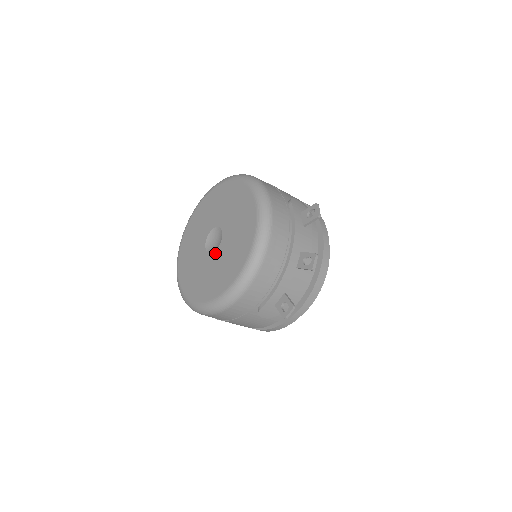
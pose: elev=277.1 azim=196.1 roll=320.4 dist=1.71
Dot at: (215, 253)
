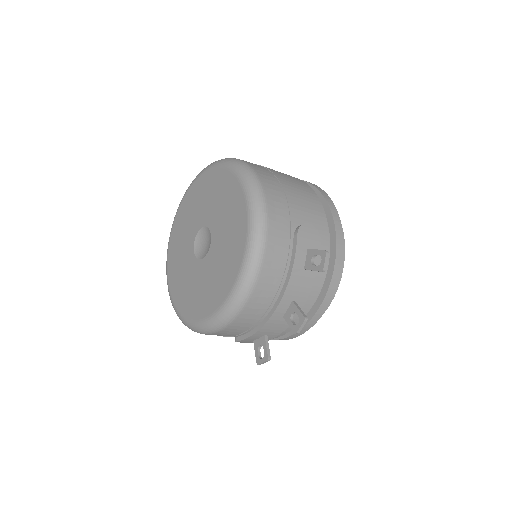
Dot at: (199, 262)
